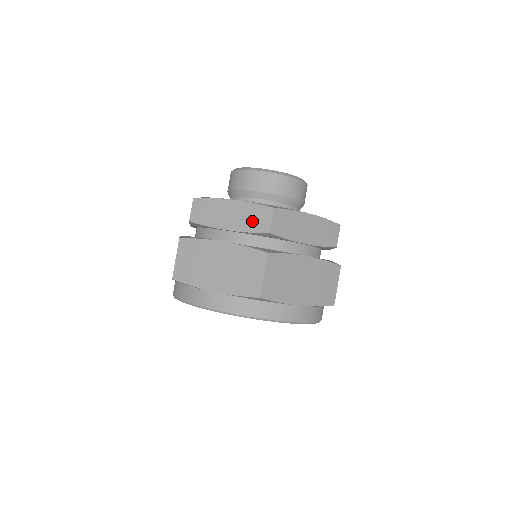
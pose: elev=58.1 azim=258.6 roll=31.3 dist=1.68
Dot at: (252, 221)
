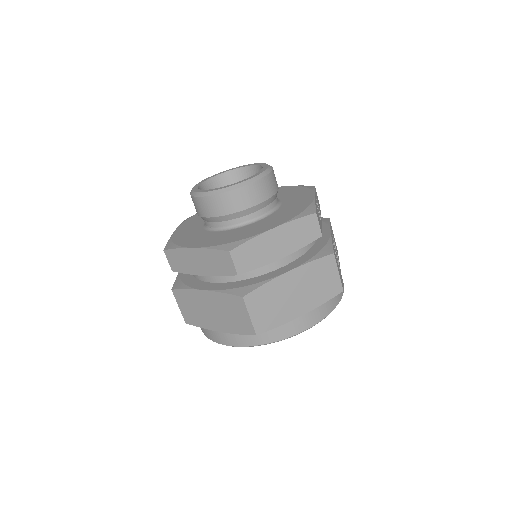
Dot at: (218, 266)
